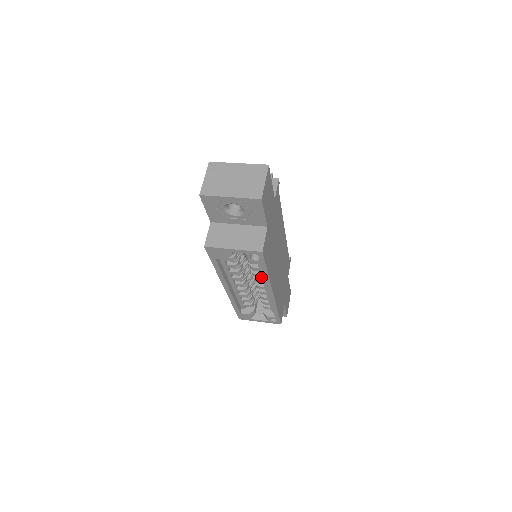
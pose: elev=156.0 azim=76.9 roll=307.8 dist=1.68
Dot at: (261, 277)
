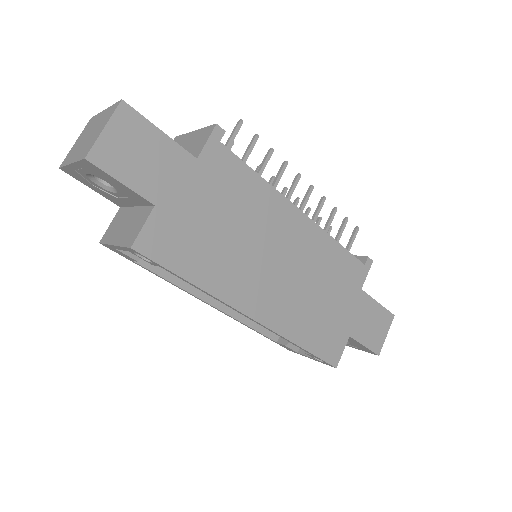
Dot at: occluded
